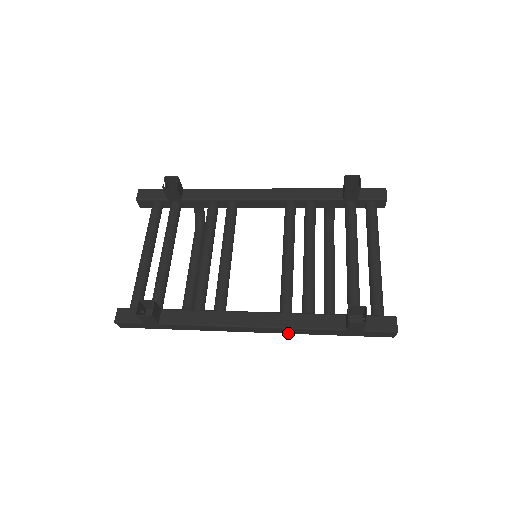
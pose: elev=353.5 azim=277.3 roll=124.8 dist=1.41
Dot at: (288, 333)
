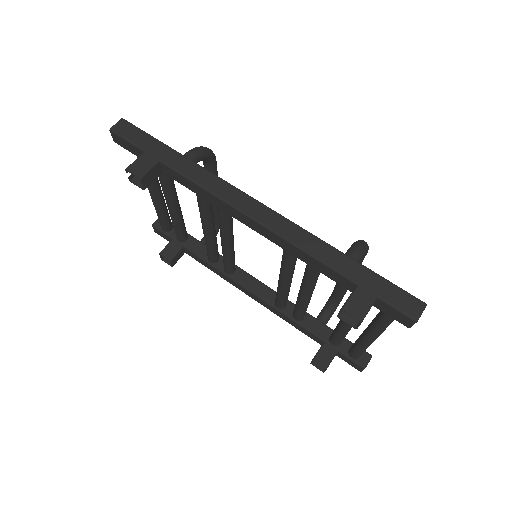
Dot at: occluded
